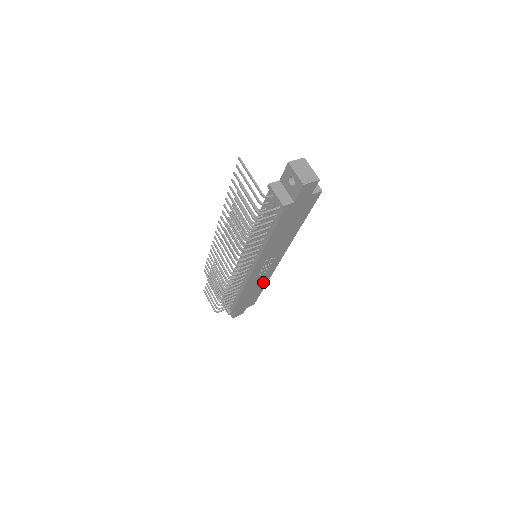
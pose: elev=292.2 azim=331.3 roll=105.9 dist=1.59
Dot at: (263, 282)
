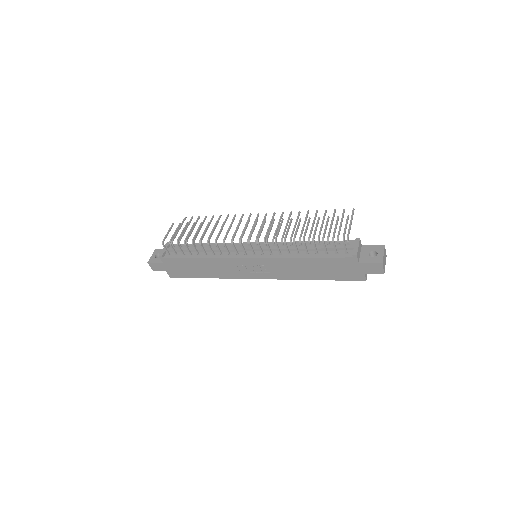
Dot at: (219, 274)
